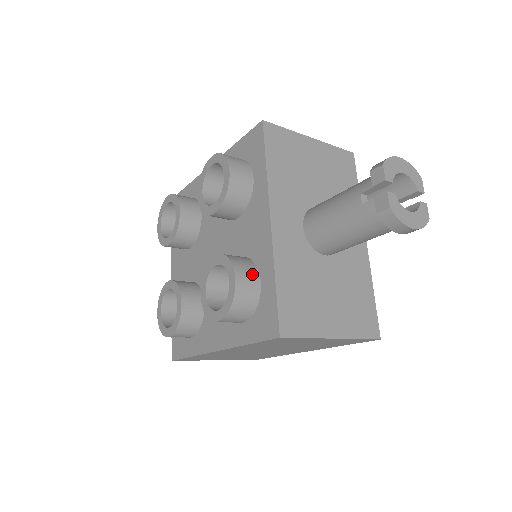
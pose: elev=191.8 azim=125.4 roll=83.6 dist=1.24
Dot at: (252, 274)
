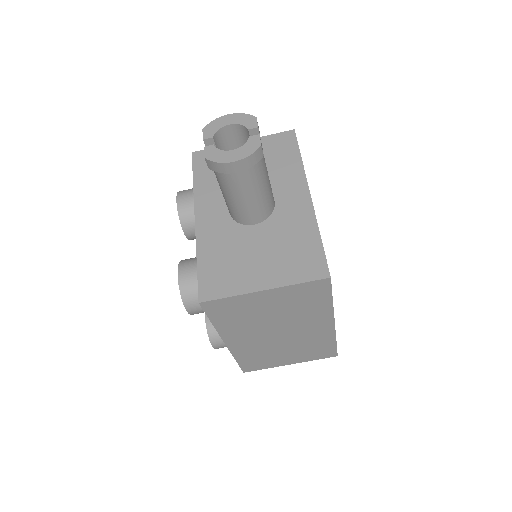
Dot at: (195, 265)
